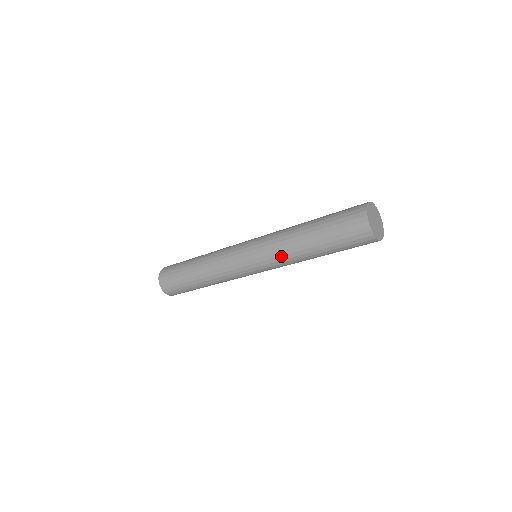
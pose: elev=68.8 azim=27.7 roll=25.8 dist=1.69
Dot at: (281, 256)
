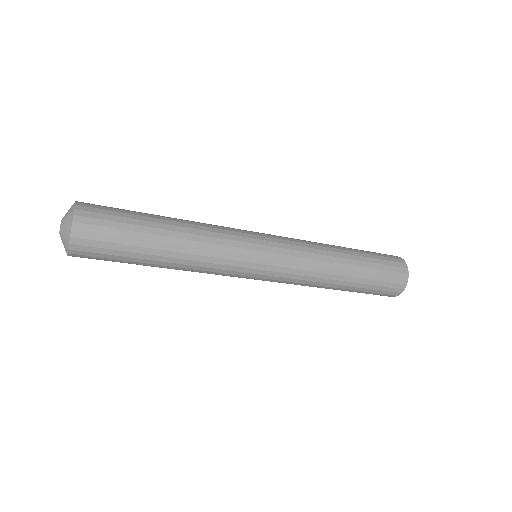
Dot at: (303, 283)
